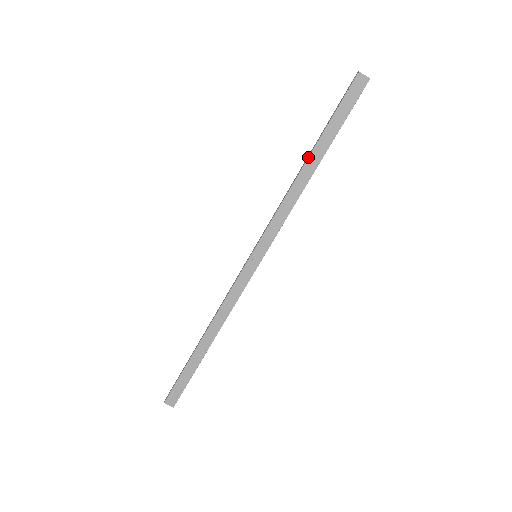
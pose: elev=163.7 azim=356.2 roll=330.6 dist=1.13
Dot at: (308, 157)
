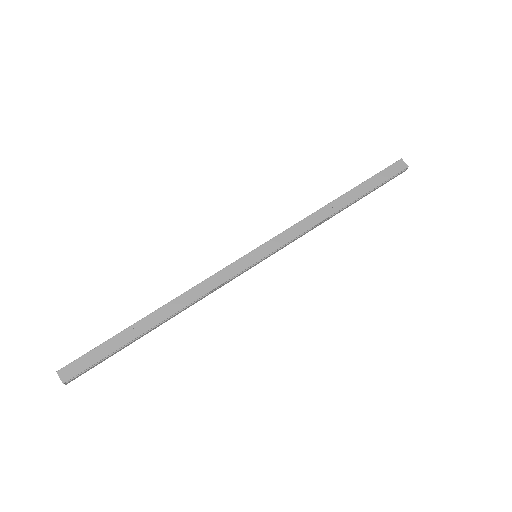
Dot at: (341, 196)
